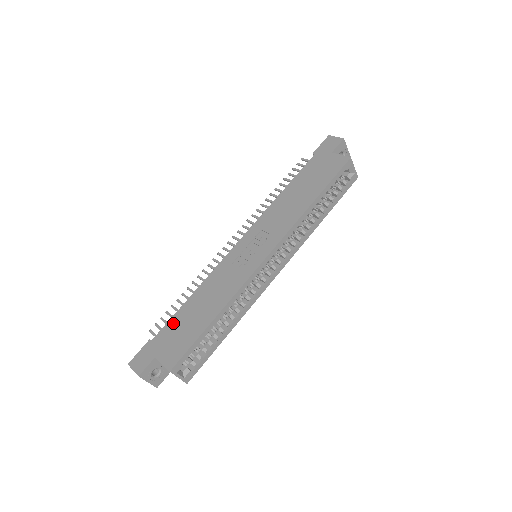
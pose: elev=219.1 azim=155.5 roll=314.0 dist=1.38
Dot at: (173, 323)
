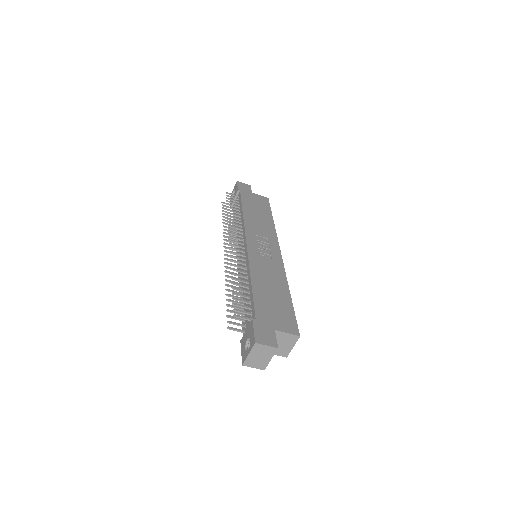
Dot at: (260, 302)
